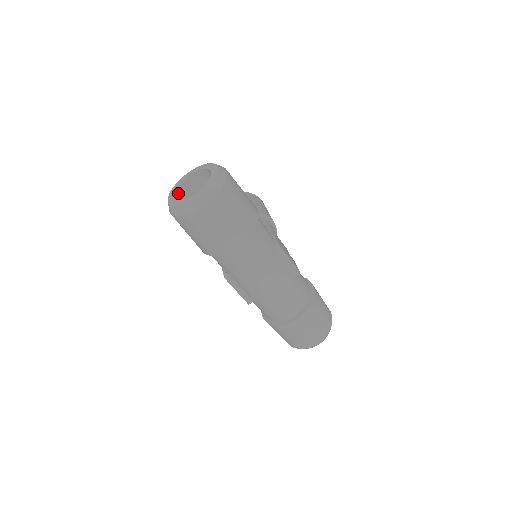
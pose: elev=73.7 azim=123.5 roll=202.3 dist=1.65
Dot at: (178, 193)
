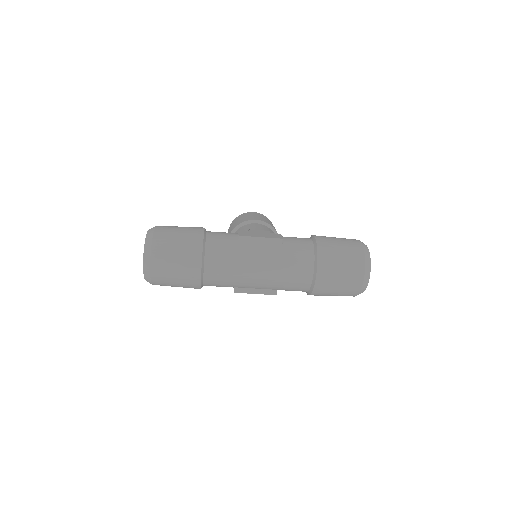
Dot at: occluded
